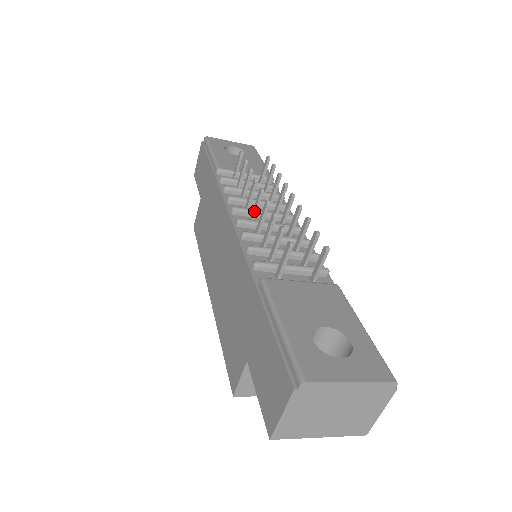
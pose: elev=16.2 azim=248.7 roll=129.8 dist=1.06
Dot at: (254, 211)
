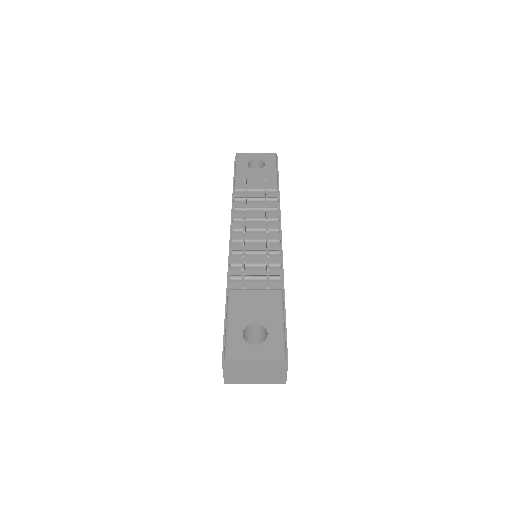
Dot at: occluded
